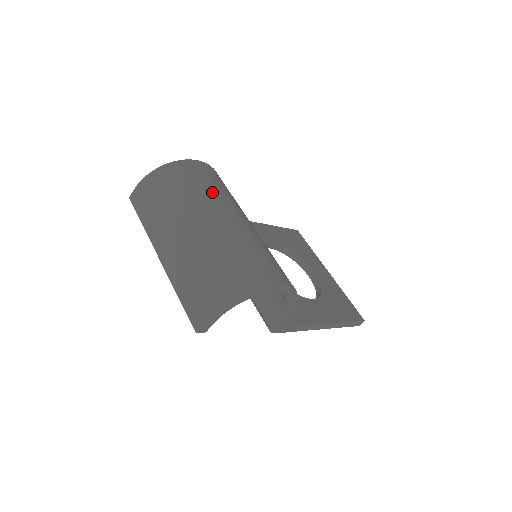
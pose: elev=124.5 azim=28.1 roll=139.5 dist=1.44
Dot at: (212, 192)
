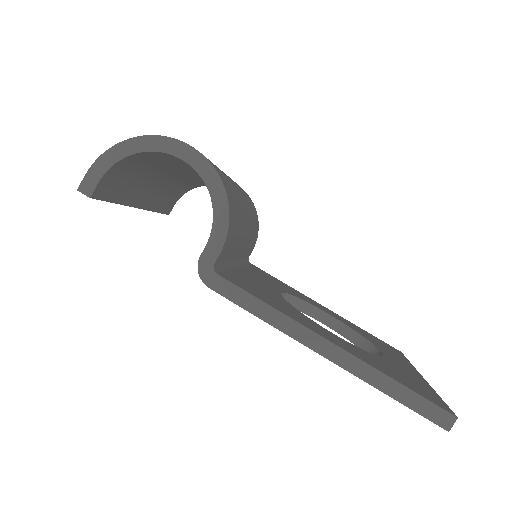
Dot at: occluded
